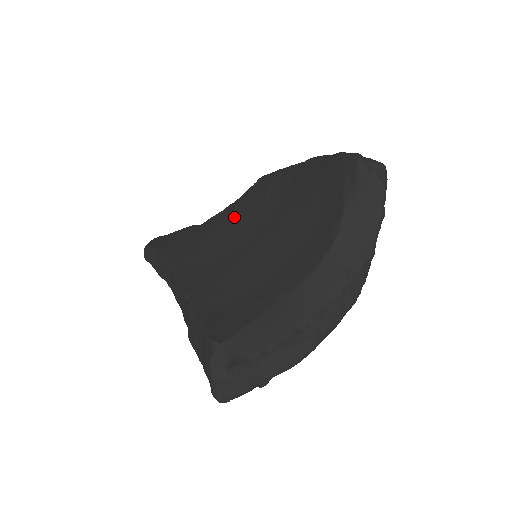
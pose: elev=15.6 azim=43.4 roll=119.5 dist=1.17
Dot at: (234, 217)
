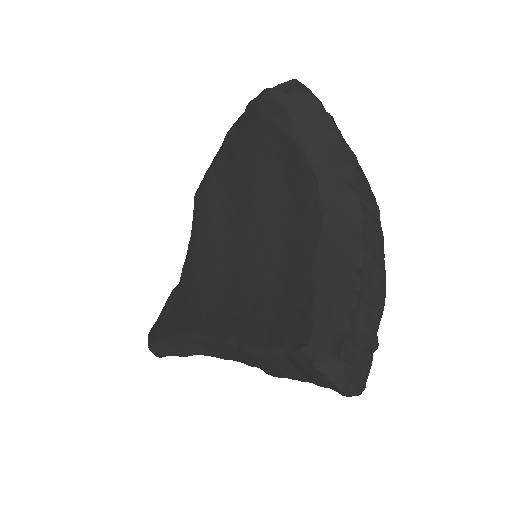
Dot at: (203, 247)
